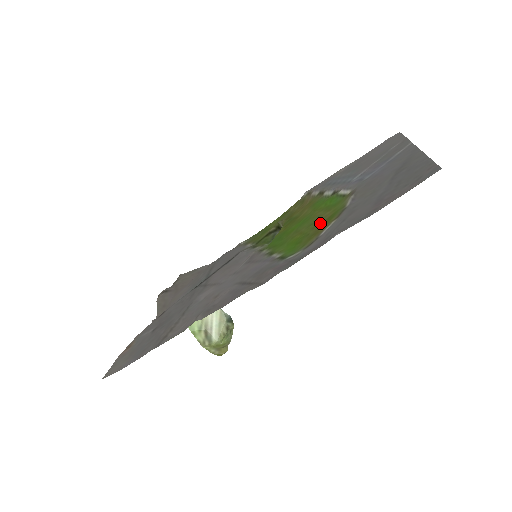
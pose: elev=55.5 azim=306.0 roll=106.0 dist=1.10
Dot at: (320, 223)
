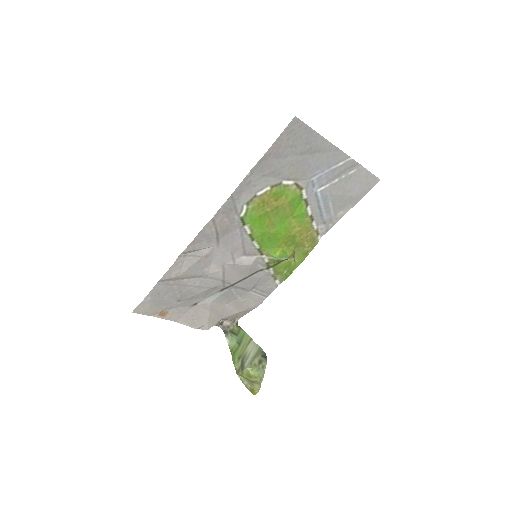
Dot at: (276, 205)
